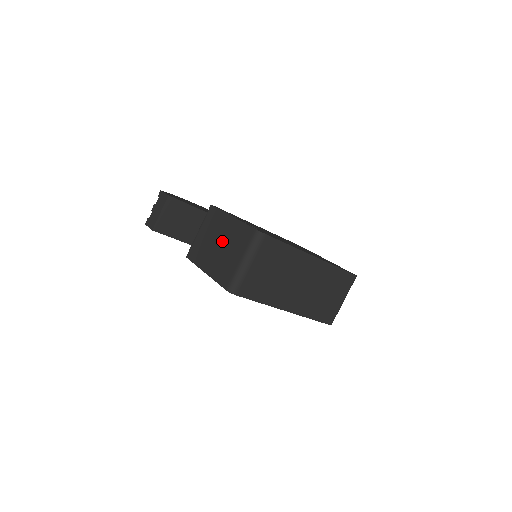
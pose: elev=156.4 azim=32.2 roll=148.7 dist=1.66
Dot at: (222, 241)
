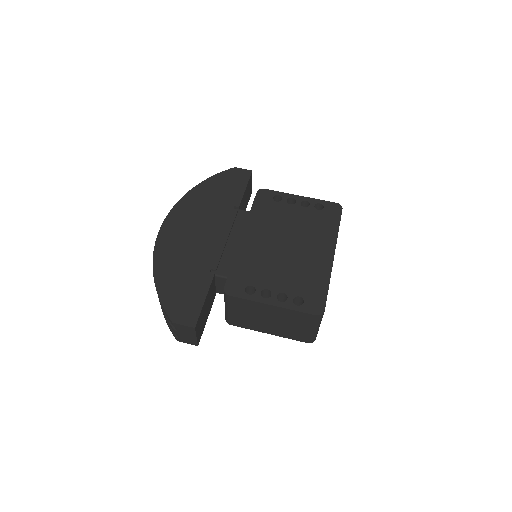
Dot at: (274, 319)
